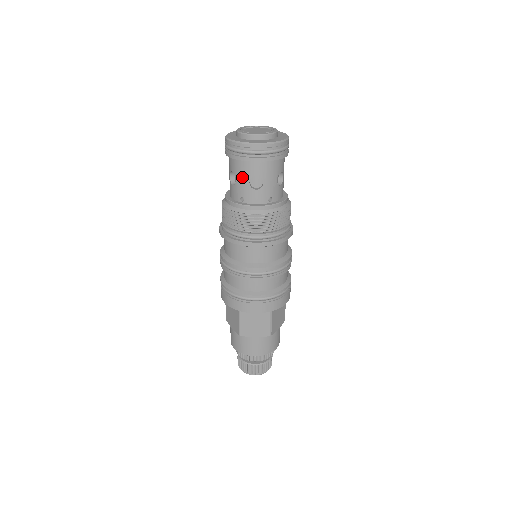
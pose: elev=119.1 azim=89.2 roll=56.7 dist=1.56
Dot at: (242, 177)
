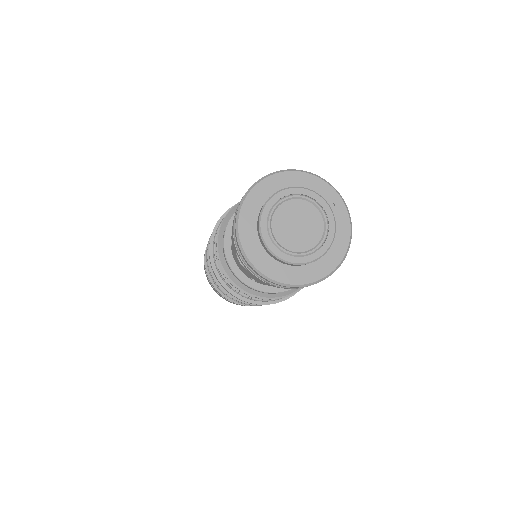
Dot at: occluded
